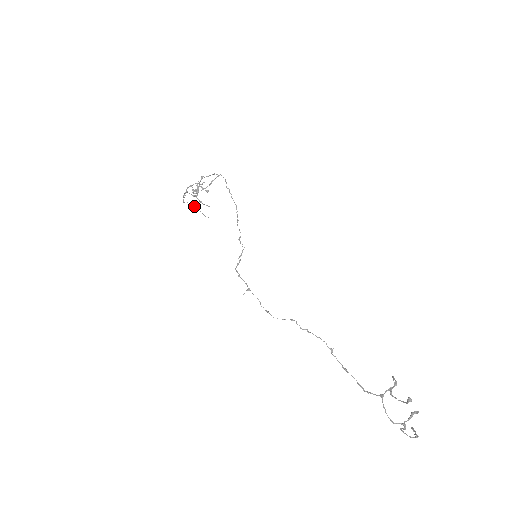
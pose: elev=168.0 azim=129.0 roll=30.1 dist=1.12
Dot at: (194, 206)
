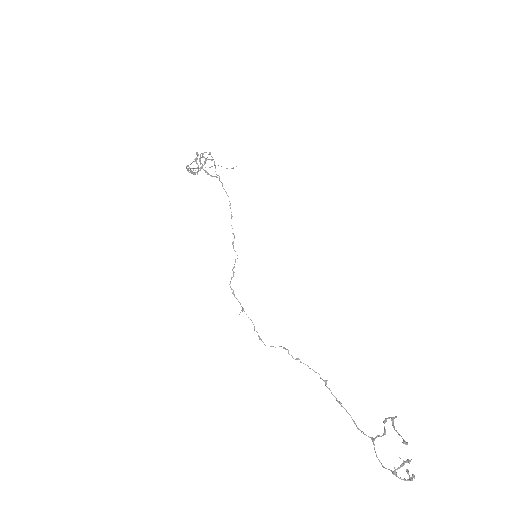
Dot at: (211, 166)
